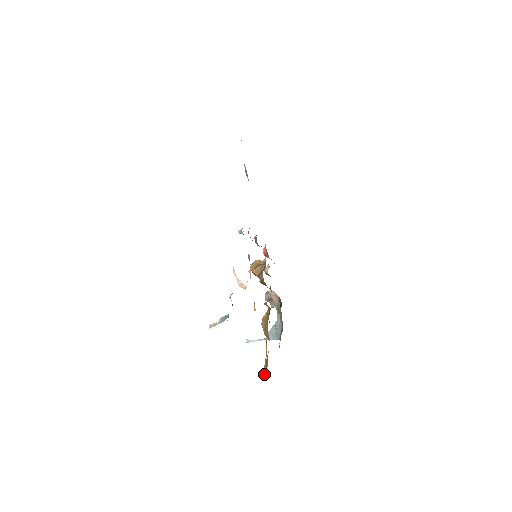
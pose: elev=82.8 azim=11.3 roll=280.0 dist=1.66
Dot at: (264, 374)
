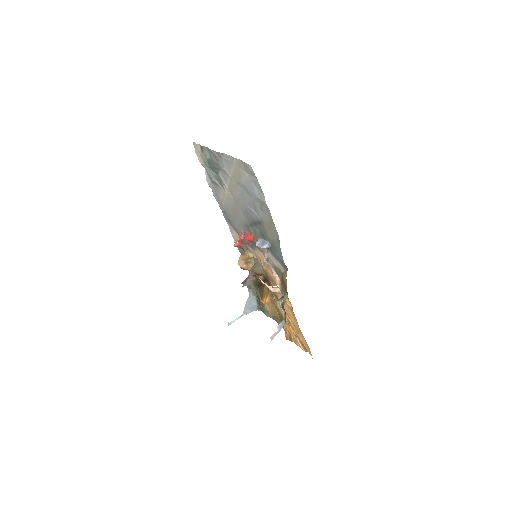
Dot at: (302, 348)
